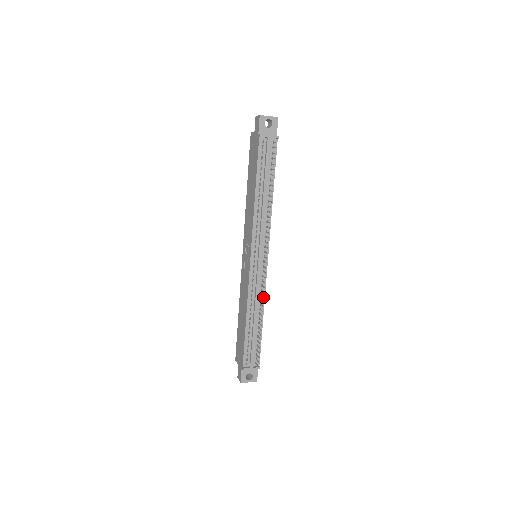
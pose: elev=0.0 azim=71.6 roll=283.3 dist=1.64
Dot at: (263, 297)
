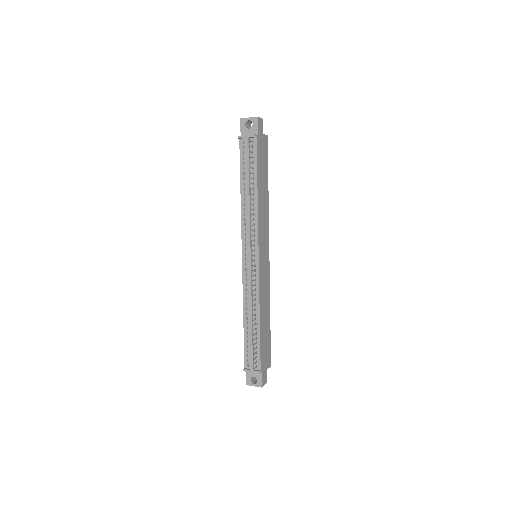
Dot at: (251, 296)
